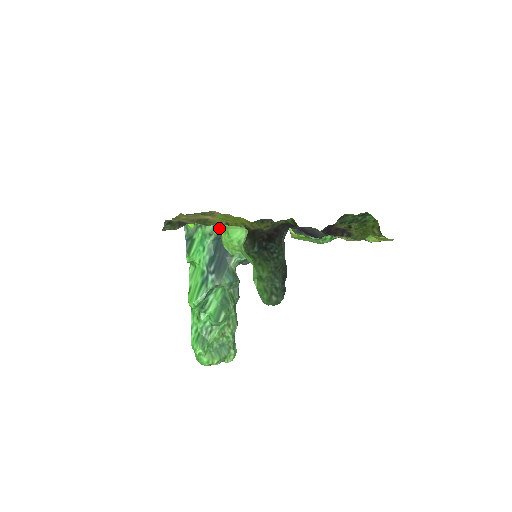
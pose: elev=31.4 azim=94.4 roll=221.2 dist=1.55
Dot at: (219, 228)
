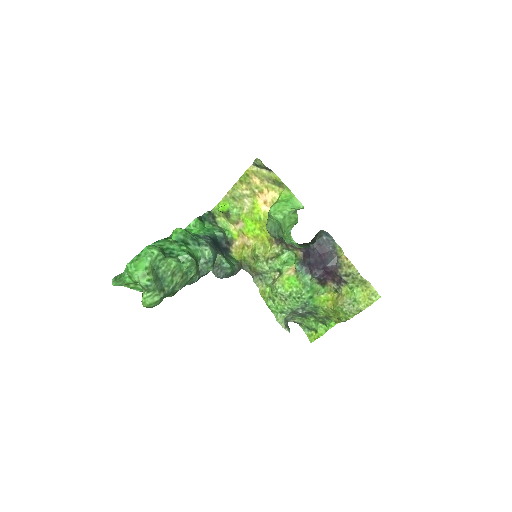
Dot at: (280, 198)
